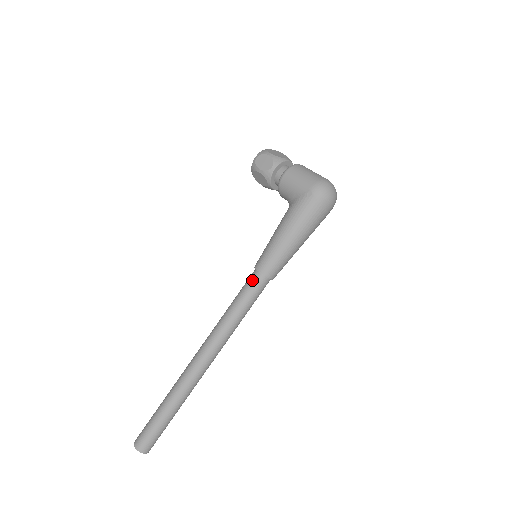
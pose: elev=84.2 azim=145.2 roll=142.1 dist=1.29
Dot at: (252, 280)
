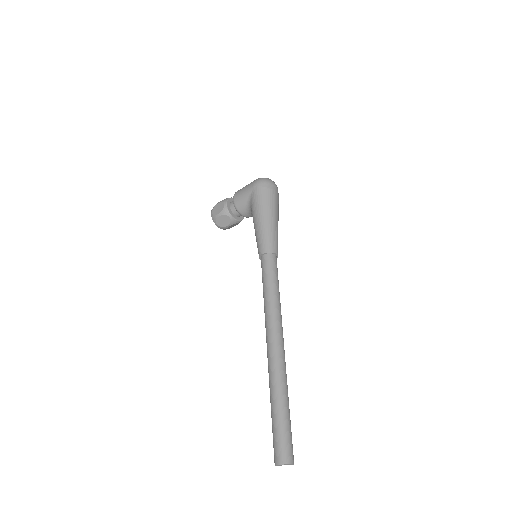
Dot at: (263, 263)
